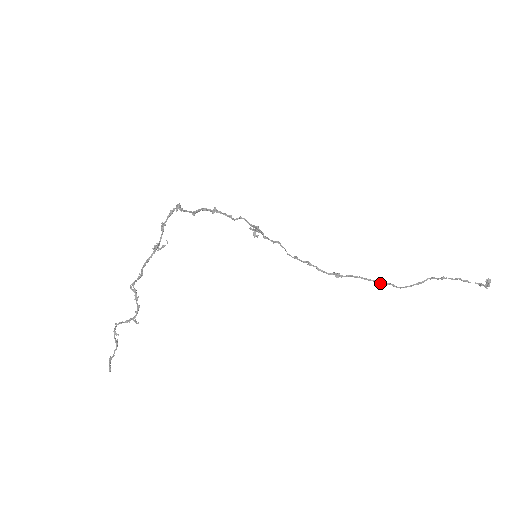
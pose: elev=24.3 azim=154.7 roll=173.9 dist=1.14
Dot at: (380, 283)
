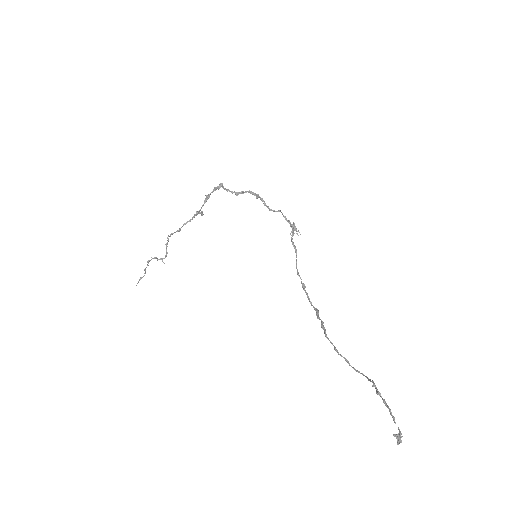
Dot at: (334, 349)
